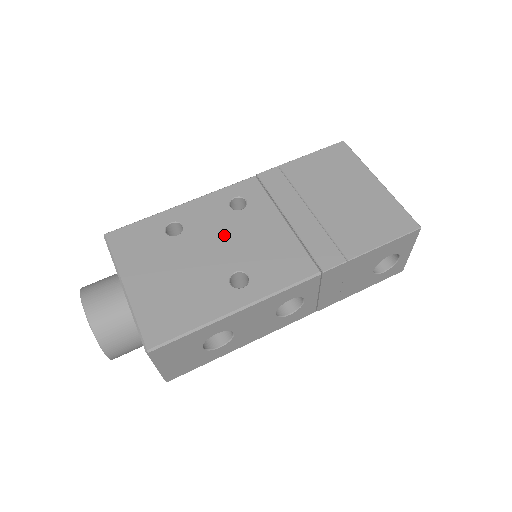
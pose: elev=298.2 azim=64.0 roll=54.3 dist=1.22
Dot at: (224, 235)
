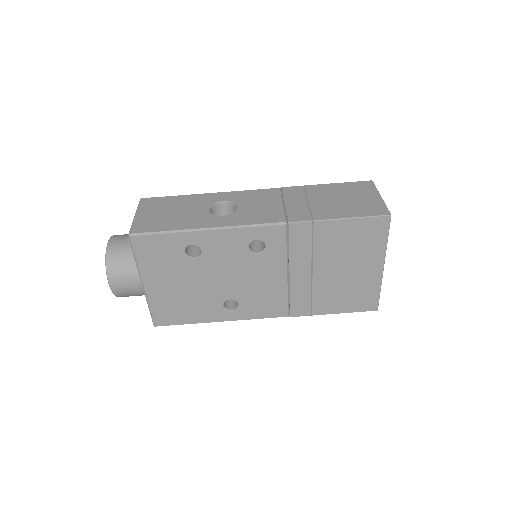
Dot at: (233, 271)
